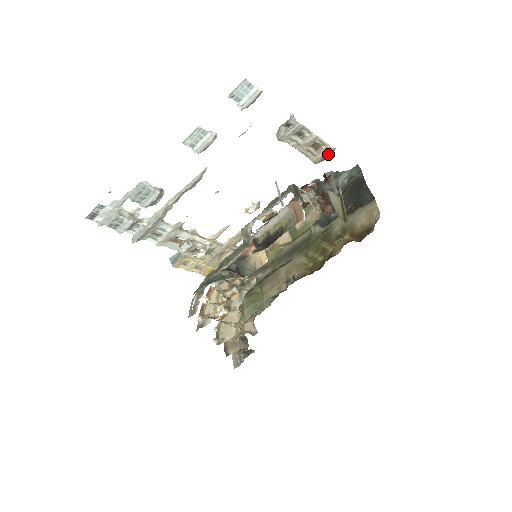
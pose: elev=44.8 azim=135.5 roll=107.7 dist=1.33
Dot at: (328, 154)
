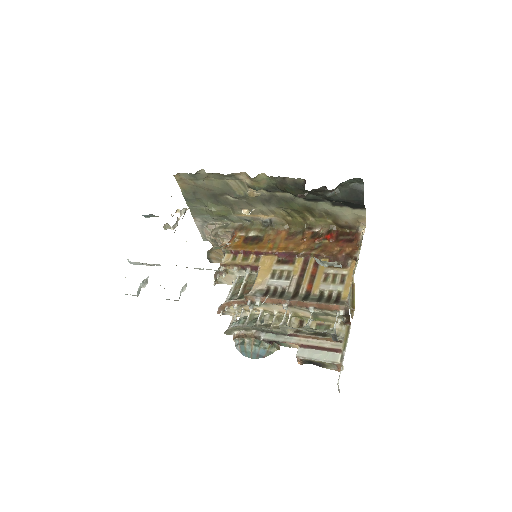
Dot at: occluded
